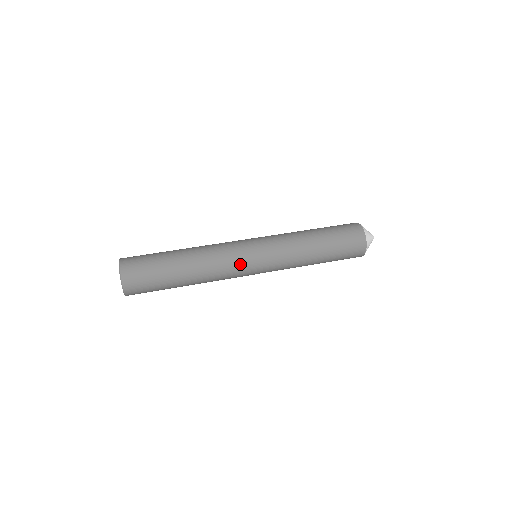
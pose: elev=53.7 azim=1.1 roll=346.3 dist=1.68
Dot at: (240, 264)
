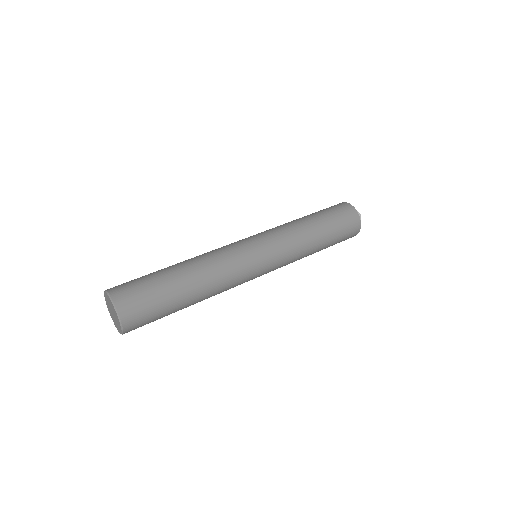
Dot at: (238, 248)
